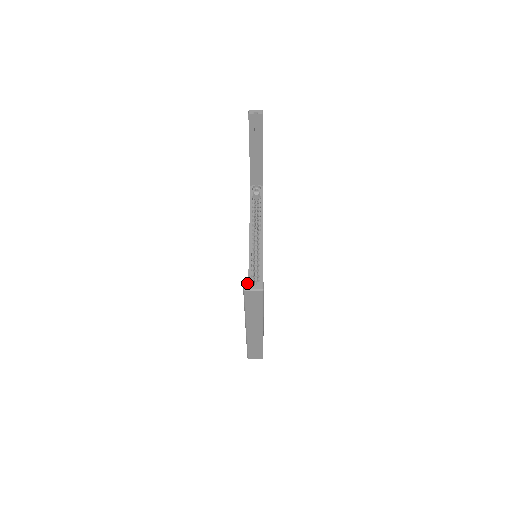
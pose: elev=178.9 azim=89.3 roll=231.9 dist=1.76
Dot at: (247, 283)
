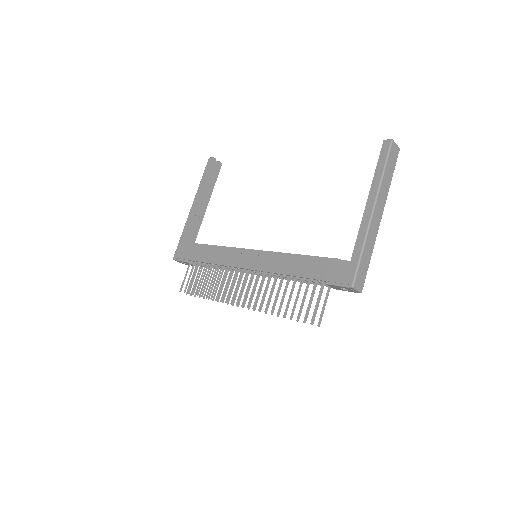
Dot at: (387, 141)
